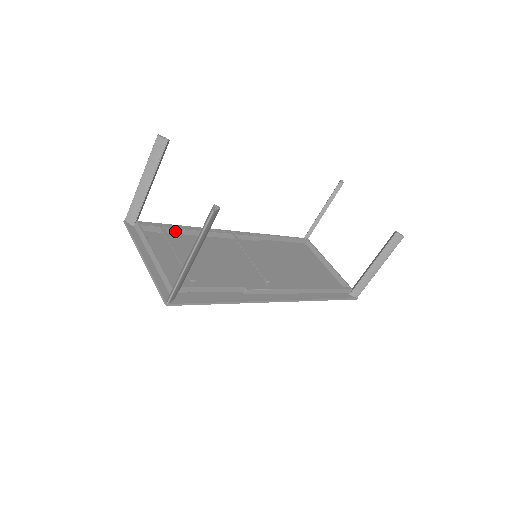
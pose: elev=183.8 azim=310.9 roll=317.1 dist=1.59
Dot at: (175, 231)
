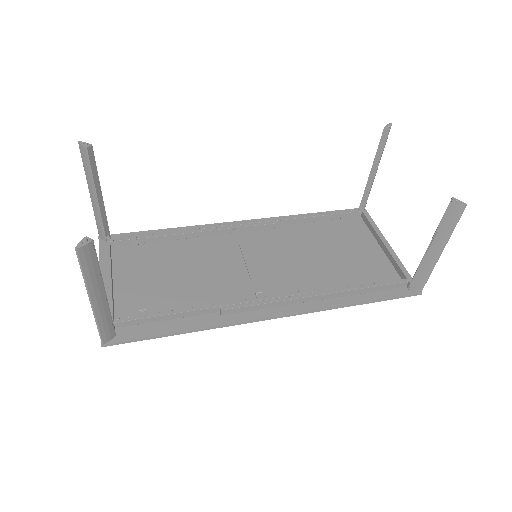
Dot at: (157, 239)
